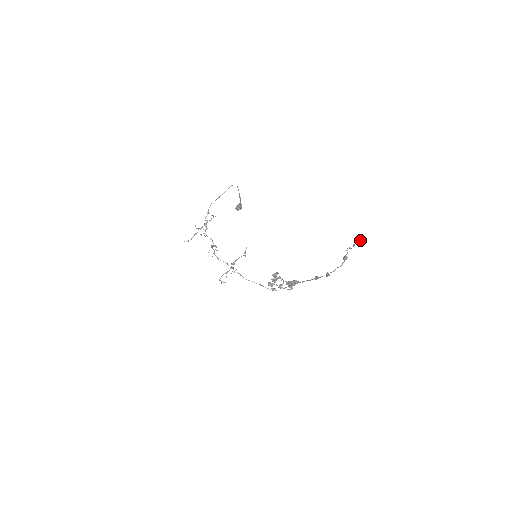
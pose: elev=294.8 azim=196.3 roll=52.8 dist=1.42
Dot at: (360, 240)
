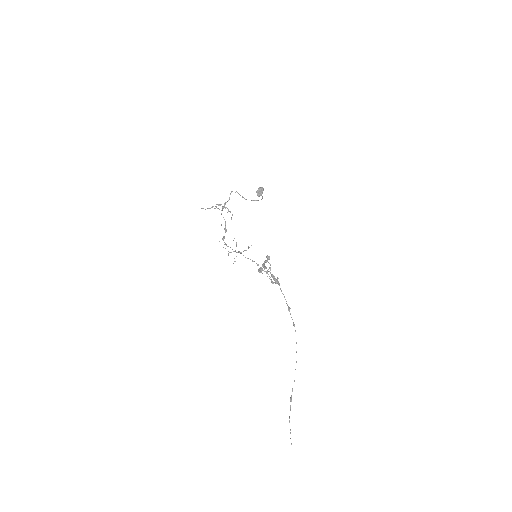
Dot at: (291, 444)
